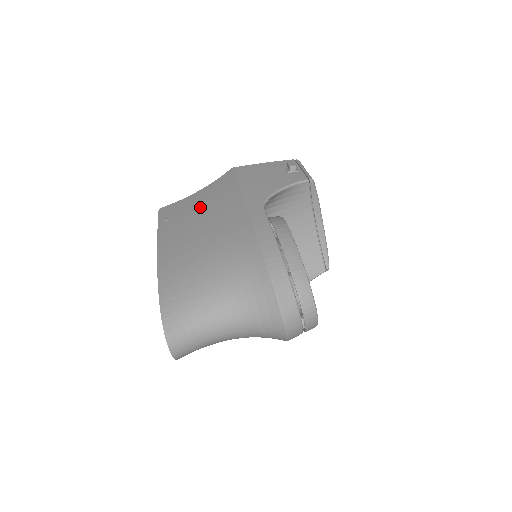
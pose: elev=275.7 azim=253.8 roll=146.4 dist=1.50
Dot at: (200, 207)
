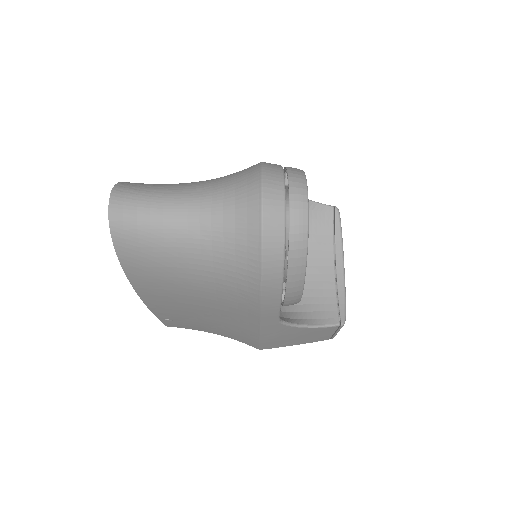
Dot at: occluded
